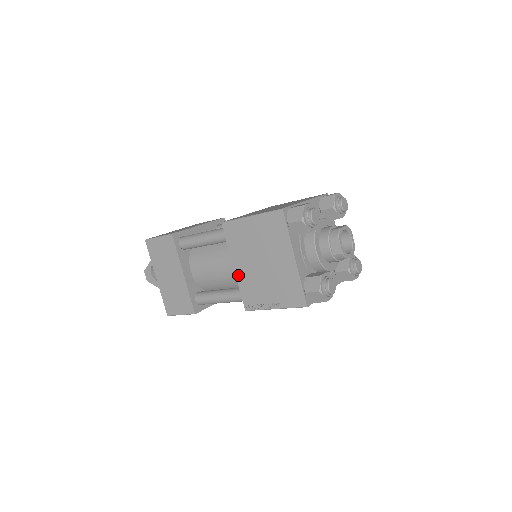
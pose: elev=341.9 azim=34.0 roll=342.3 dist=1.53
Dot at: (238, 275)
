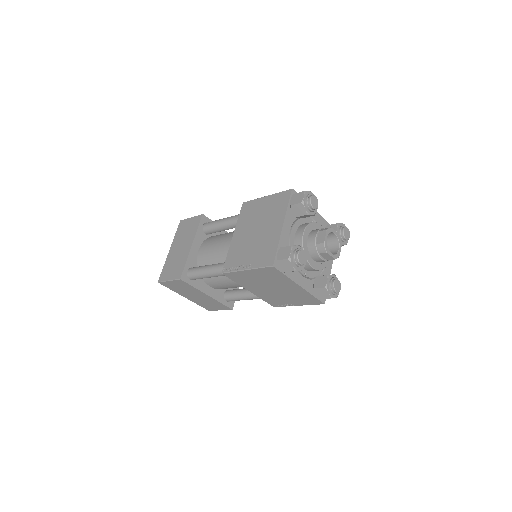
Dot at: (256, 294)
